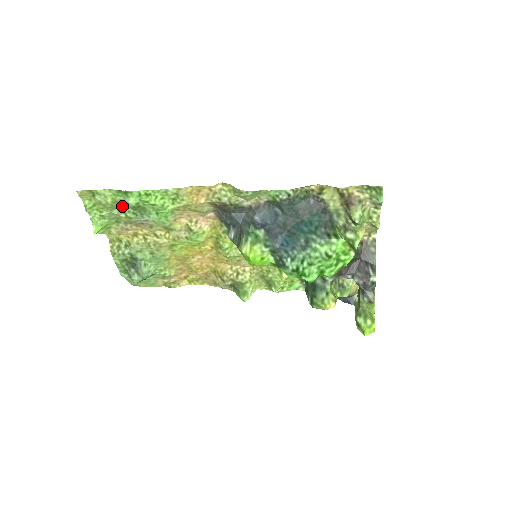
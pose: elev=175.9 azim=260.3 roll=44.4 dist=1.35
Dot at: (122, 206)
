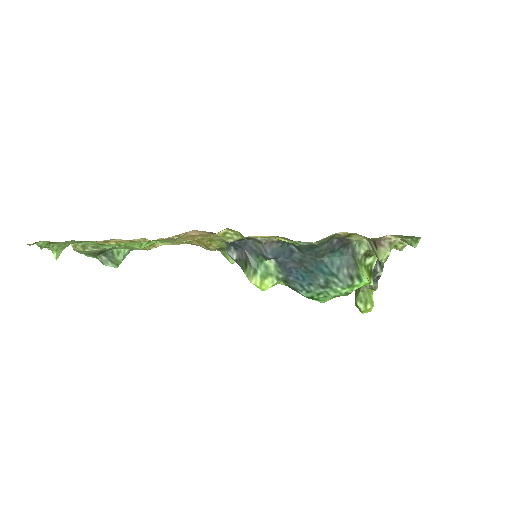
Dot at: (91, 241)
